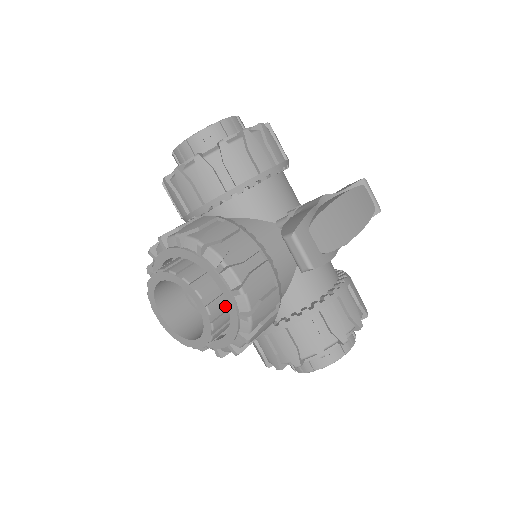
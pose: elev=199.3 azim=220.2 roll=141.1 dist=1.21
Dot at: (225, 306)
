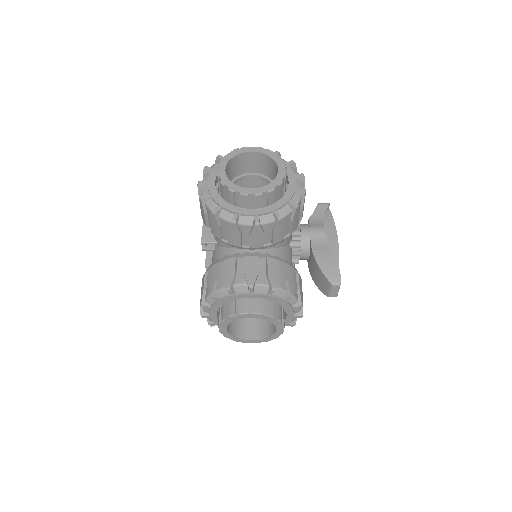
Dot at: occluded
